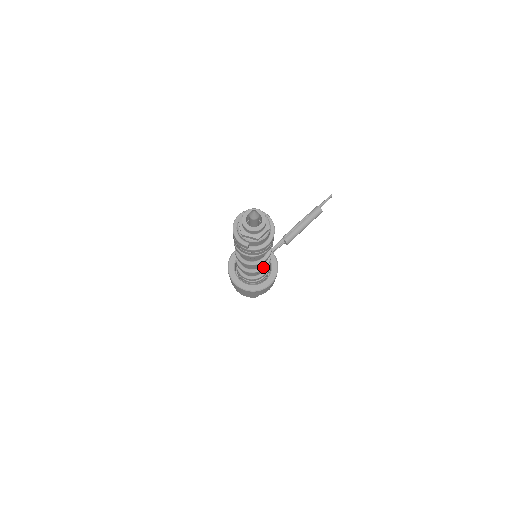
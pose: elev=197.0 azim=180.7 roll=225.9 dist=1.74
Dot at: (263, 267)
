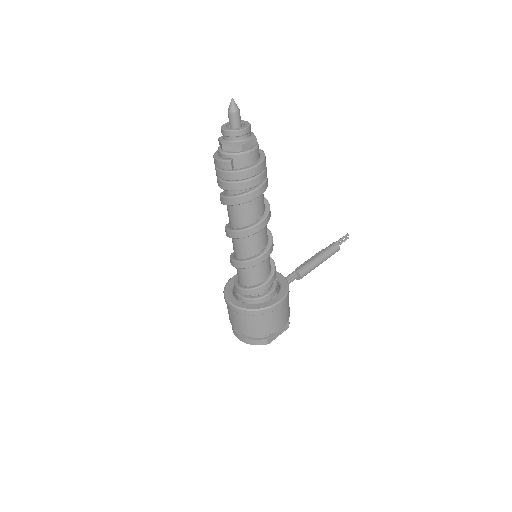
Dot at: (263, 252)
